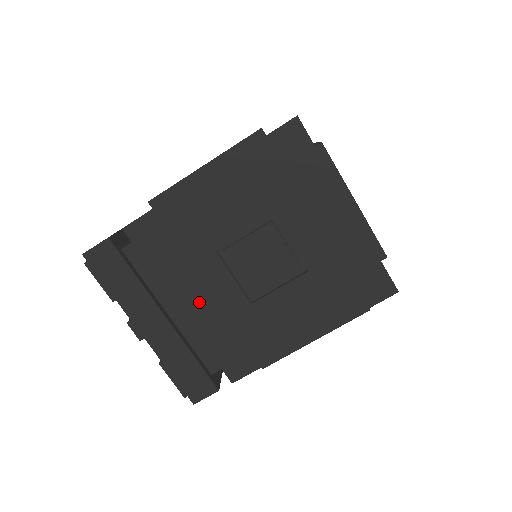
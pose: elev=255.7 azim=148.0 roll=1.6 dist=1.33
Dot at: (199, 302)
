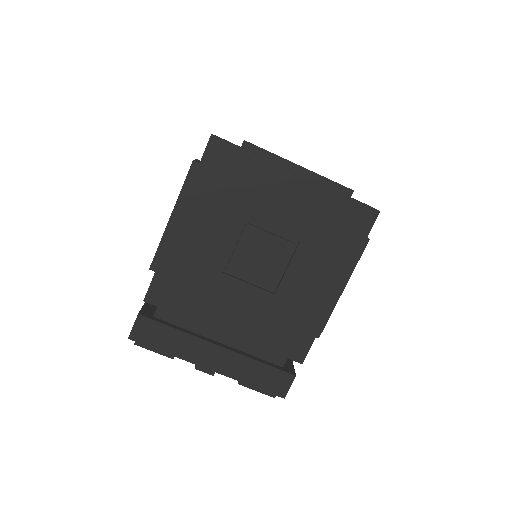
Dot at: (235, 318)
